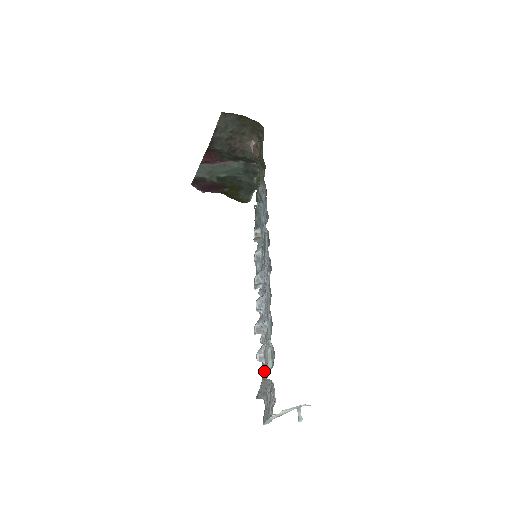
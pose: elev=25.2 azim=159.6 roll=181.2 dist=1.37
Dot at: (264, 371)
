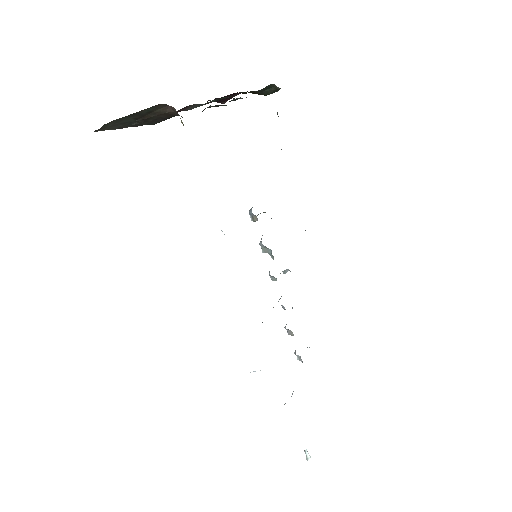
Dot at: occluded
